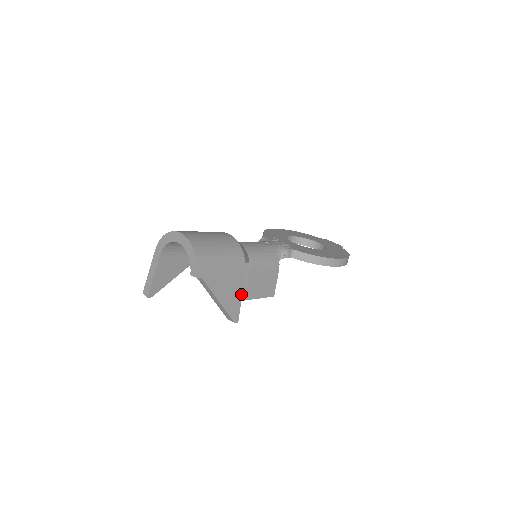
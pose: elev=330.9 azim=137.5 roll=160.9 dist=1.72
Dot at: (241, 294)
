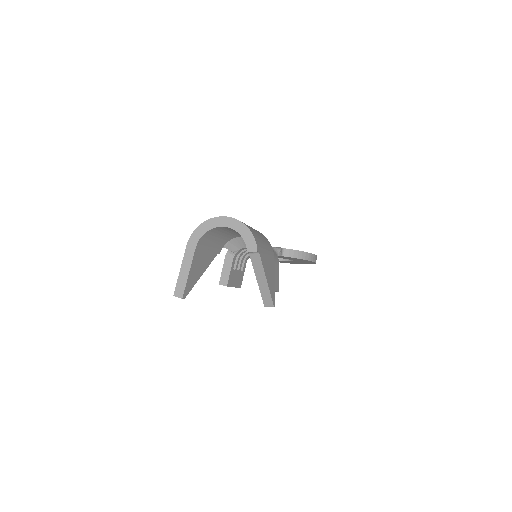
Dot at: (274, 278)
